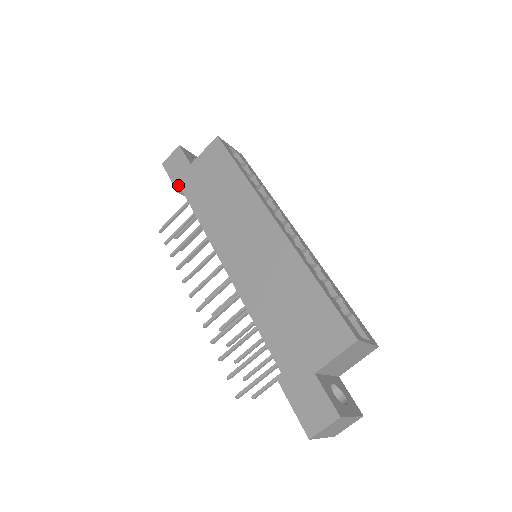
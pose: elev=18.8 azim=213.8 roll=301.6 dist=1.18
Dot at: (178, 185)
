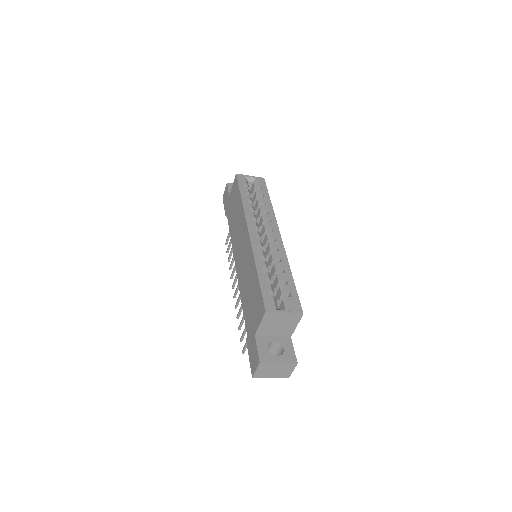
Dot at: (226, 212)
